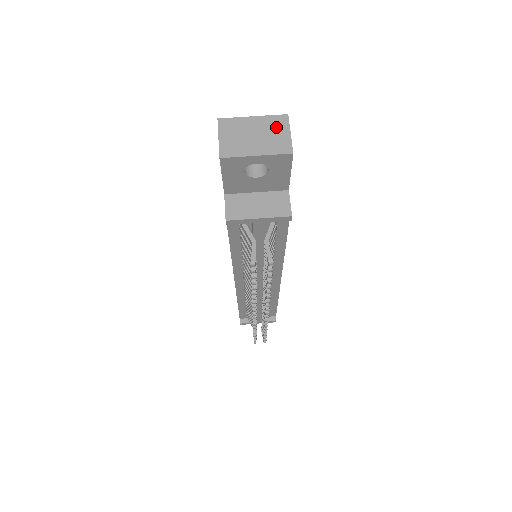
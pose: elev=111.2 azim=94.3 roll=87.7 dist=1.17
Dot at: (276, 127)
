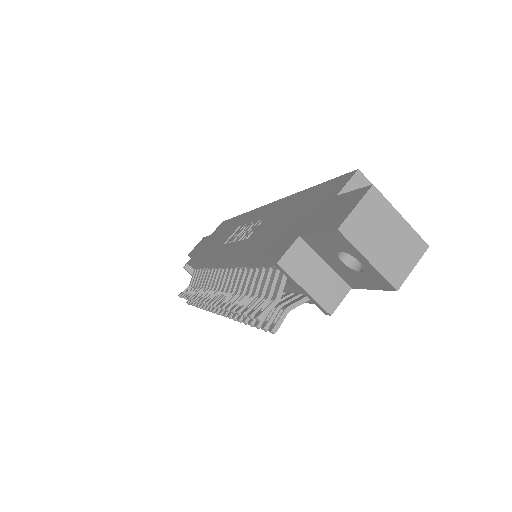
Dot at: (409, 249)
